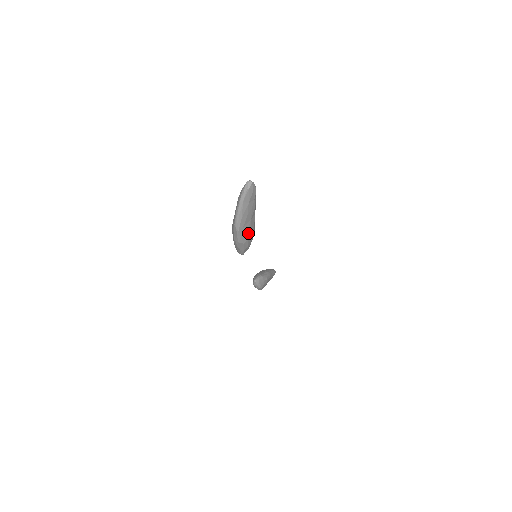
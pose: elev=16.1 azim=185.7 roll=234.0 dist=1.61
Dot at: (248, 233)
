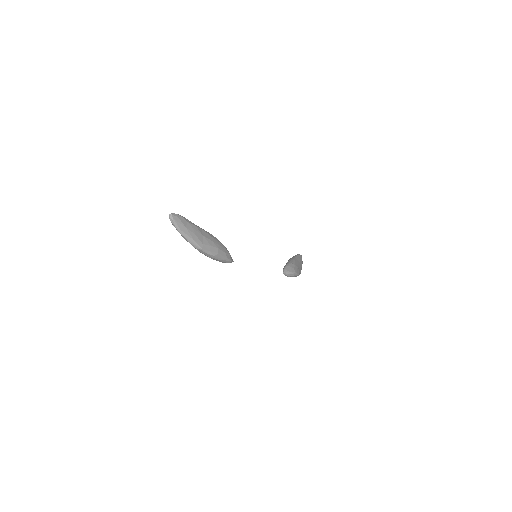
Dot at: (212, 244)
